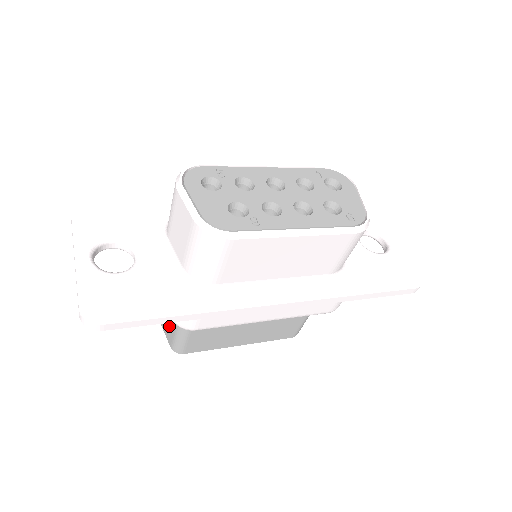
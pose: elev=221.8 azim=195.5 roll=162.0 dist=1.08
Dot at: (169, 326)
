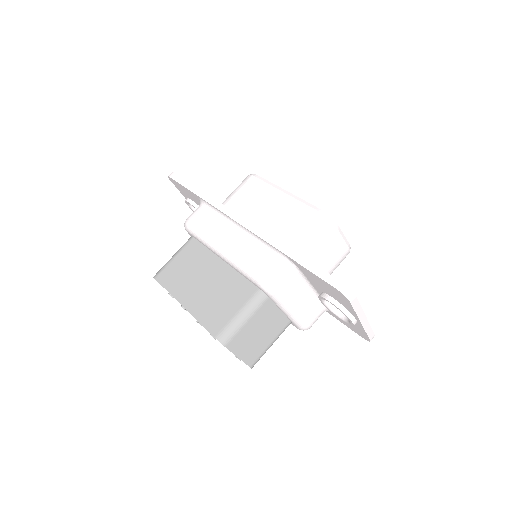
Dot at: occluded
